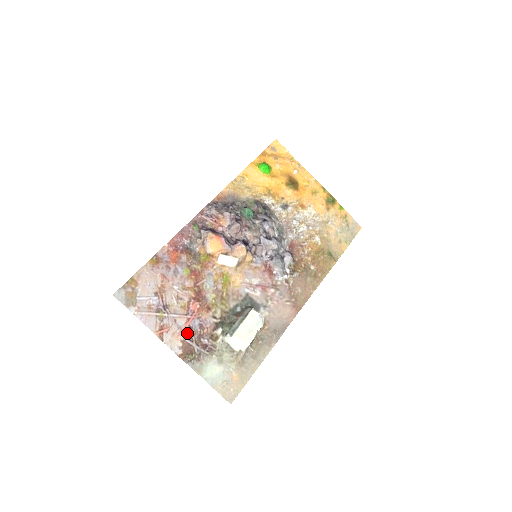
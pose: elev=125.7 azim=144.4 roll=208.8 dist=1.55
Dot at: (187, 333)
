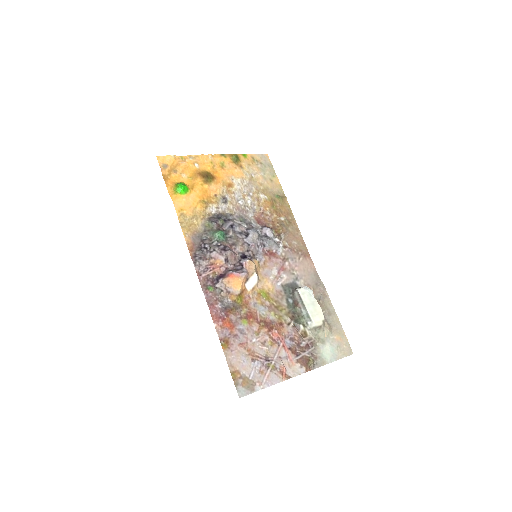
Dot at: (292, 354)
